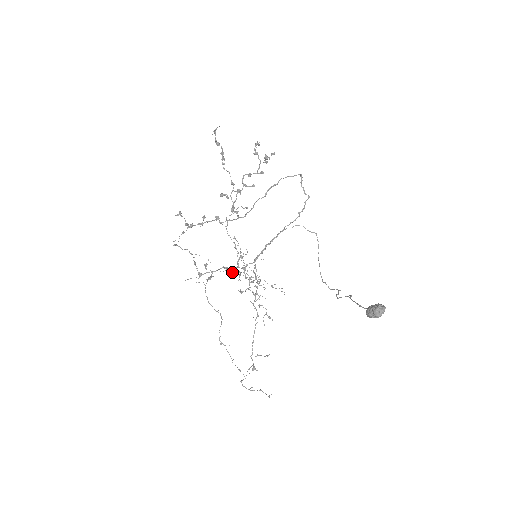
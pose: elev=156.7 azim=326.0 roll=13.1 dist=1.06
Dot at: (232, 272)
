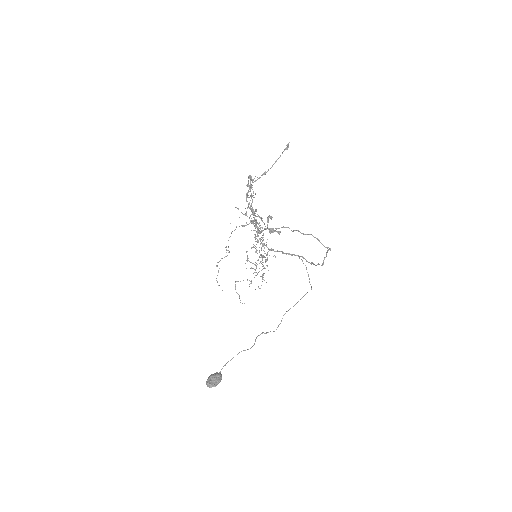
Dot at: occluded
